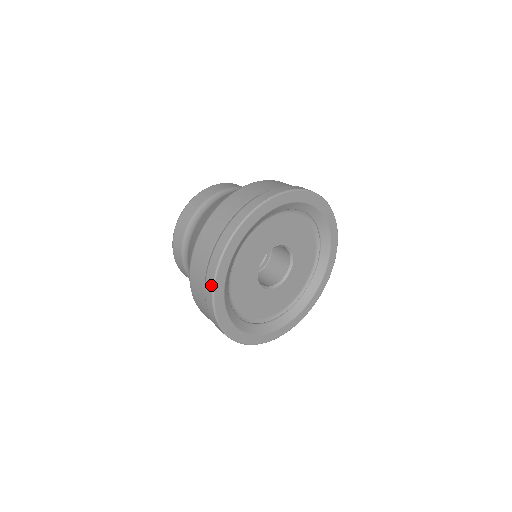
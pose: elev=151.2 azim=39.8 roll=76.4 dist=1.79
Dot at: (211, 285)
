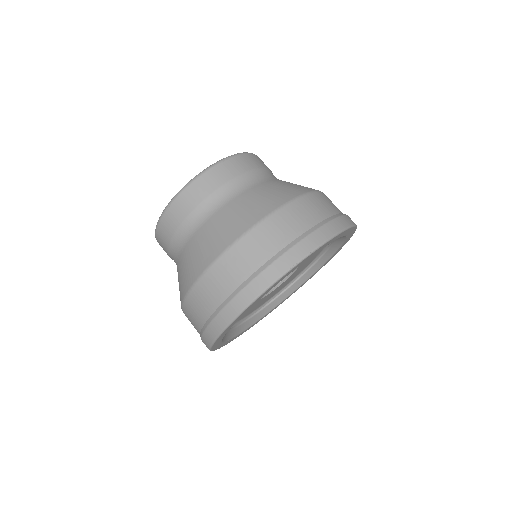
Dot at: (219, 330)
